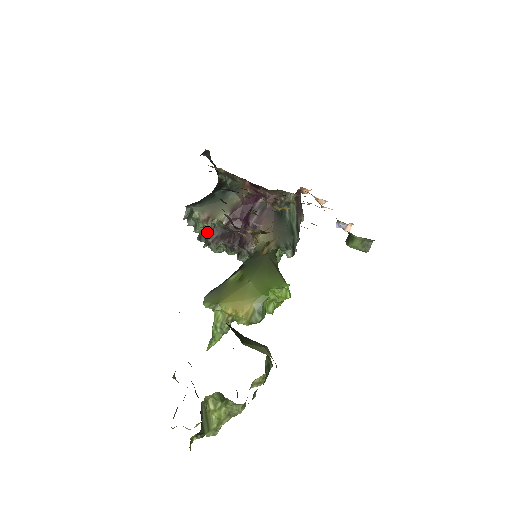
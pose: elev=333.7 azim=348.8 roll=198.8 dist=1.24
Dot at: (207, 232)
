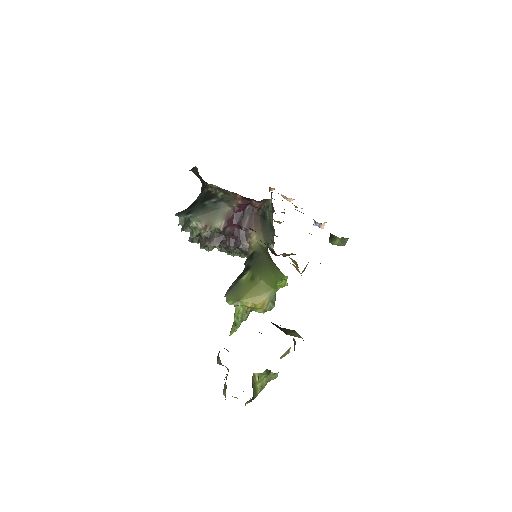
Dot at: (204, 237)
